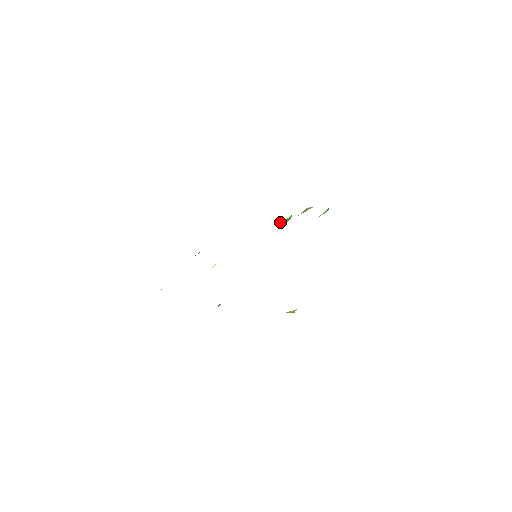
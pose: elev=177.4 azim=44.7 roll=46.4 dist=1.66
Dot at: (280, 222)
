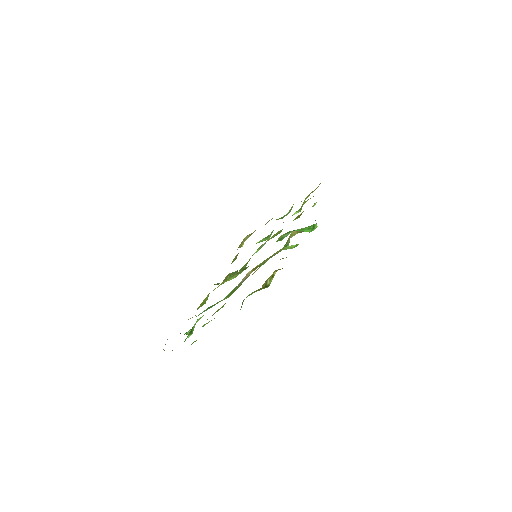
Dot at: occluded
